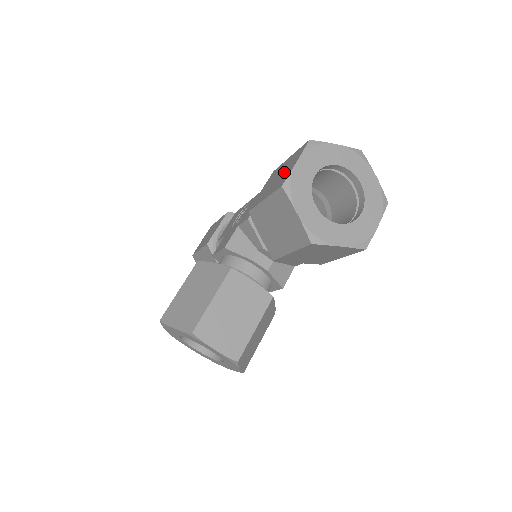
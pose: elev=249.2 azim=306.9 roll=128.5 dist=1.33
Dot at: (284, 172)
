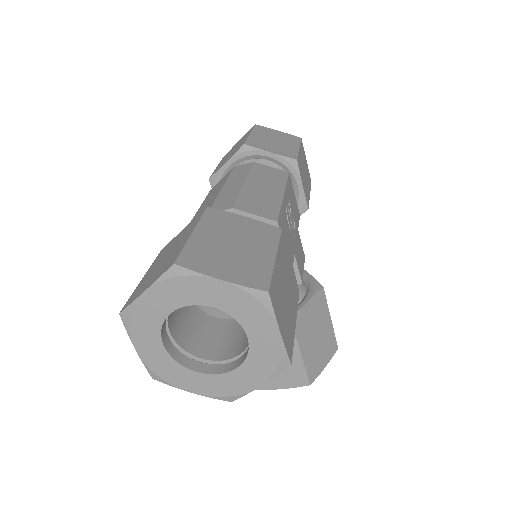
Dot at: occluded
